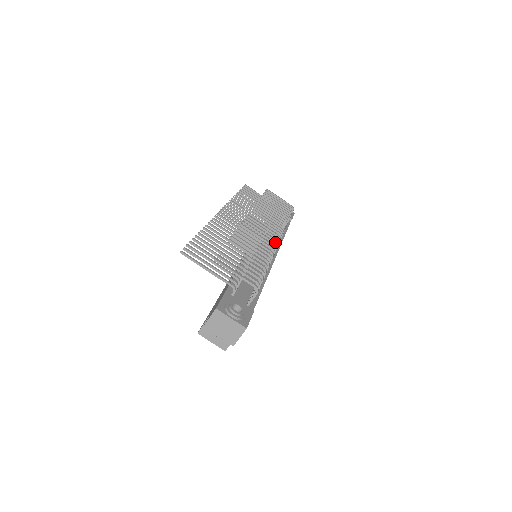
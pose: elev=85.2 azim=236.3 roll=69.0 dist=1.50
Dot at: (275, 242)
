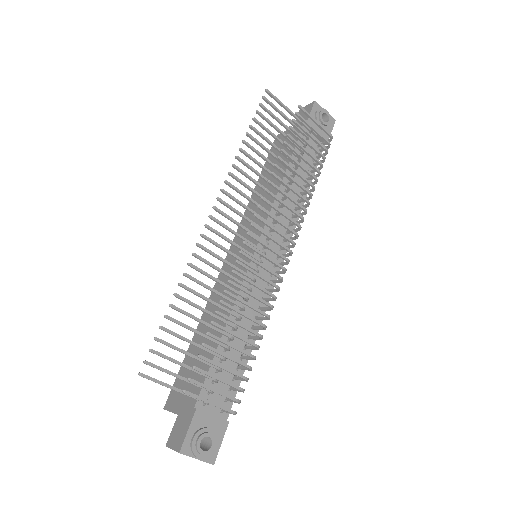
Dot at: (287, 232)
